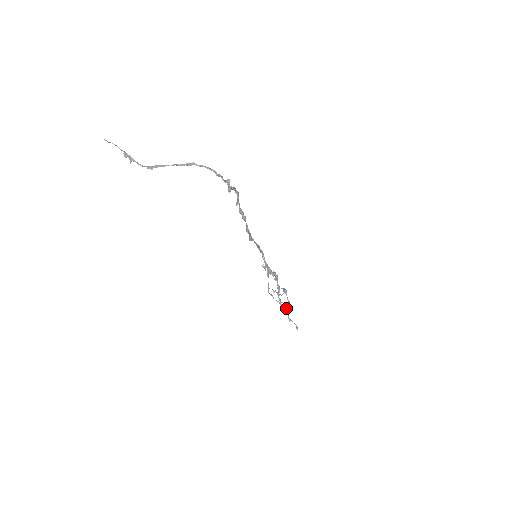
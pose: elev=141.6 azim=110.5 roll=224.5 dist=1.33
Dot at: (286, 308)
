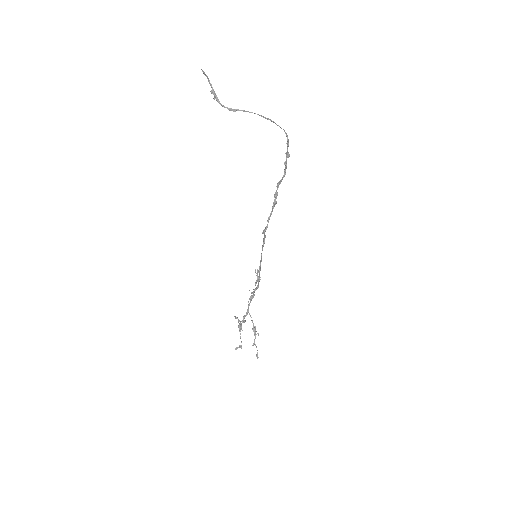
Dot at: occluded
